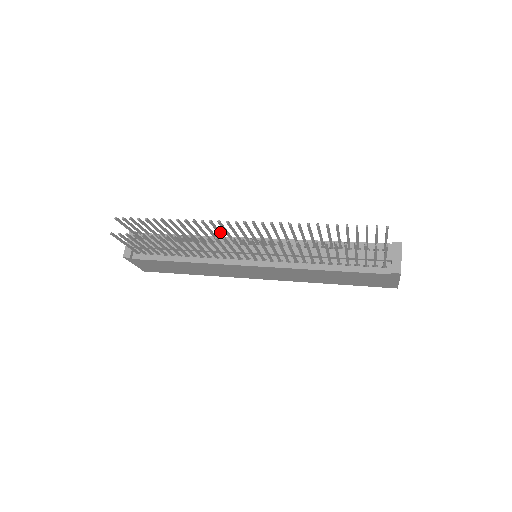
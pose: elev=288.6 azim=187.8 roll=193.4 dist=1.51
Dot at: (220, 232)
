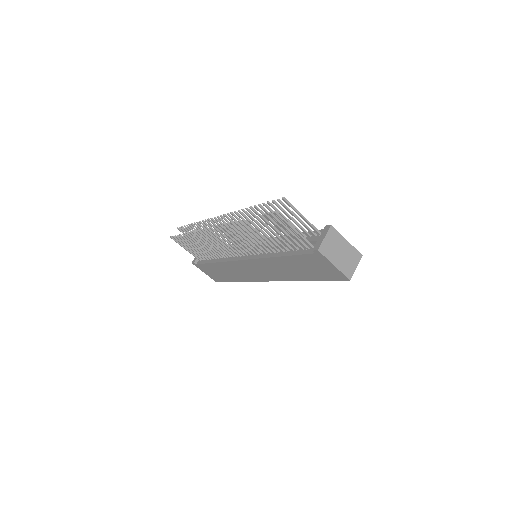
Dot at: occluded
